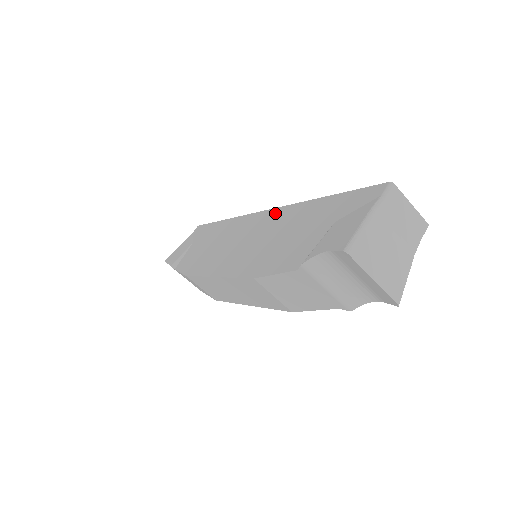
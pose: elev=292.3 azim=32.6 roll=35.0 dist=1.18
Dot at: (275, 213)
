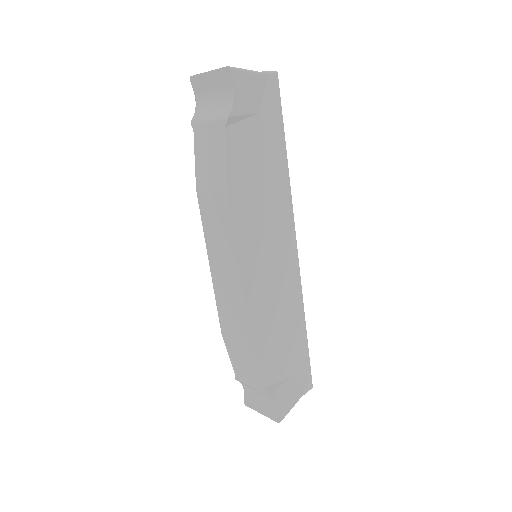
Dot at: occluded
